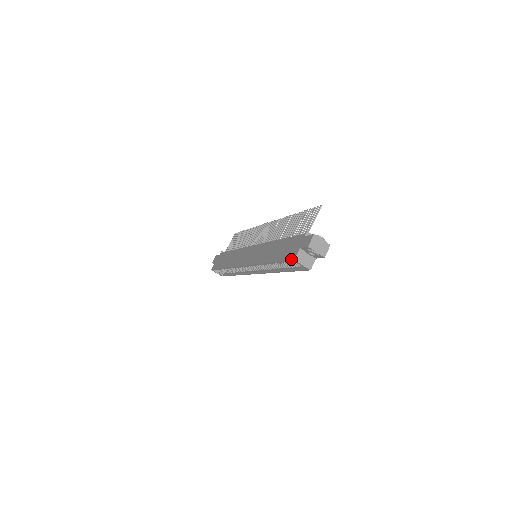
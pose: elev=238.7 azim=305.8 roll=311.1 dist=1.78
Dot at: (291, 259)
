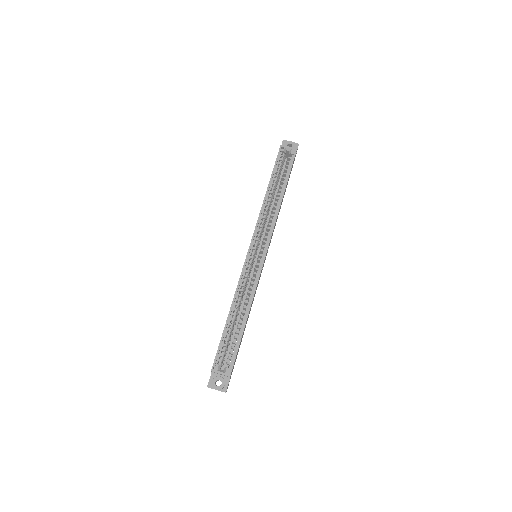
Dot at: (279, 149)
